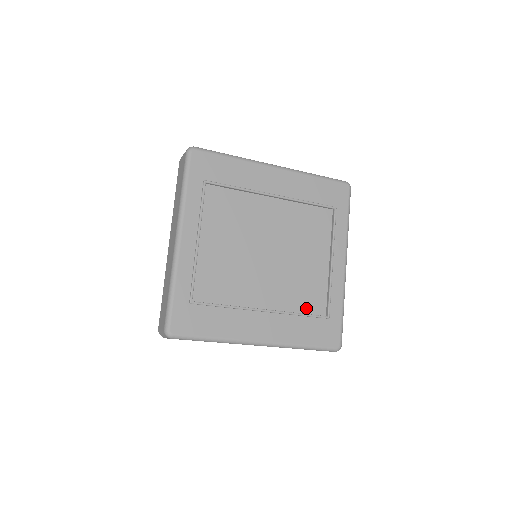
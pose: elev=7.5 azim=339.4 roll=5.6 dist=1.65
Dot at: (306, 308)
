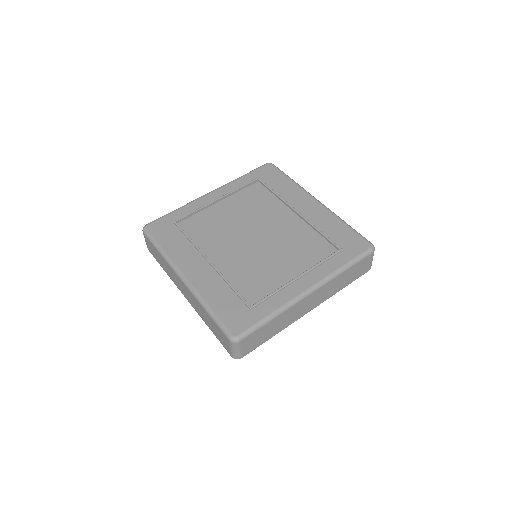
Dot at: (242, 288)
